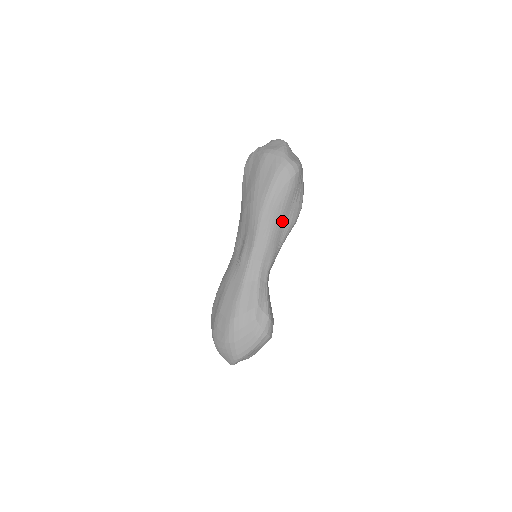
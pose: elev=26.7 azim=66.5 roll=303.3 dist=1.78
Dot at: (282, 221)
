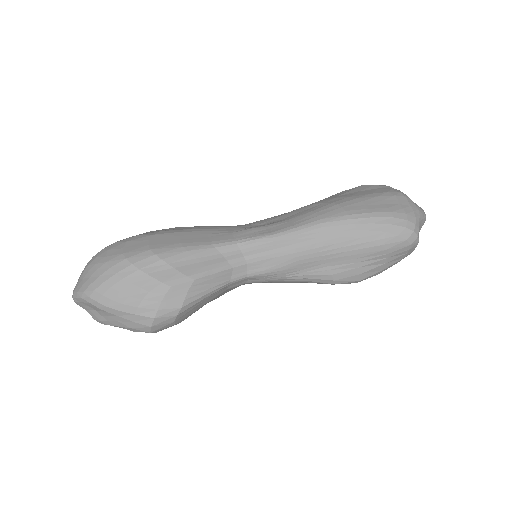
Dot at: (332, 257)
